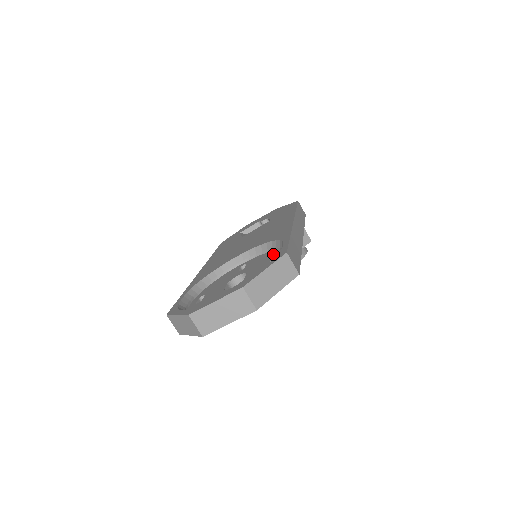
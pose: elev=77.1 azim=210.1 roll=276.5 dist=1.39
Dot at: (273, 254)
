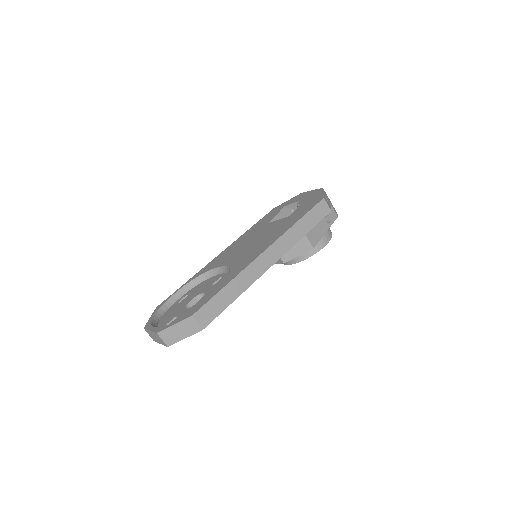
Dot at: occluded
